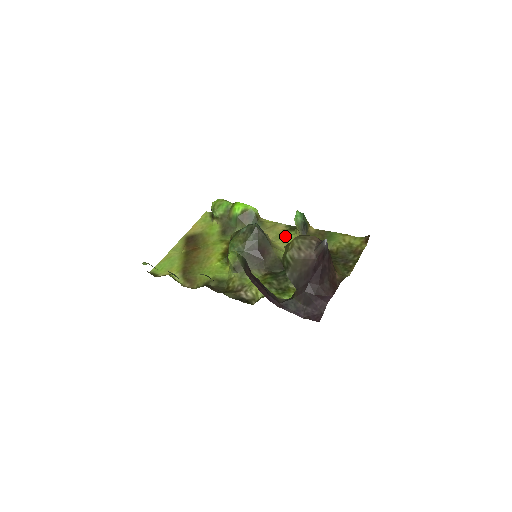
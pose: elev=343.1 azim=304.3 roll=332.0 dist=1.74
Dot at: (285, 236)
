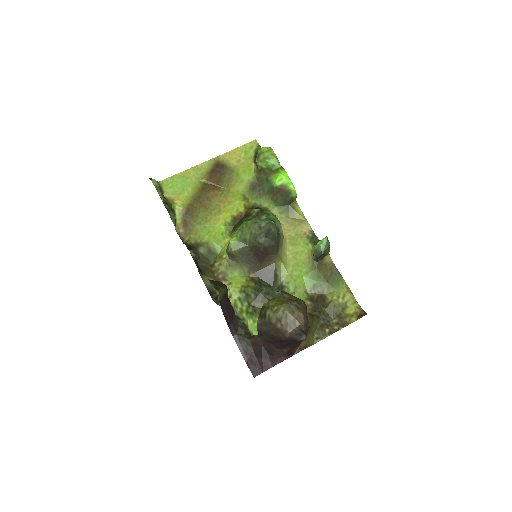
Dot at: (300, 245)
